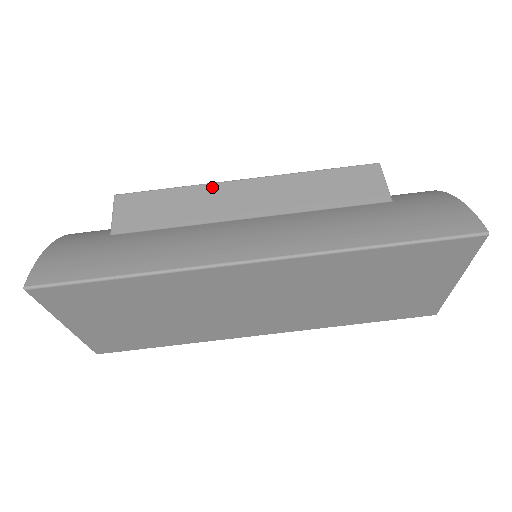
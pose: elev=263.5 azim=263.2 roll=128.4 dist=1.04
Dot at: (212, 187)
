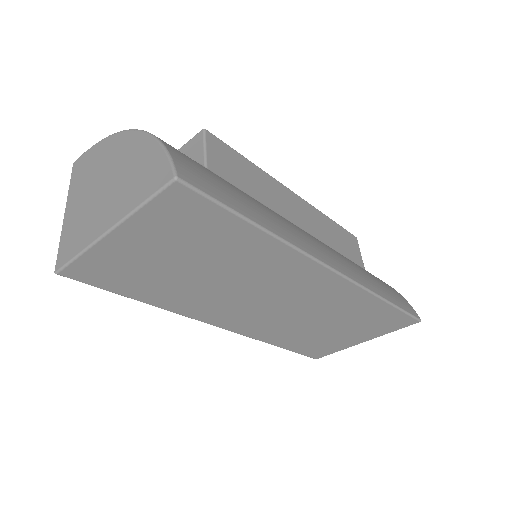
Dot at: (275, 182)
